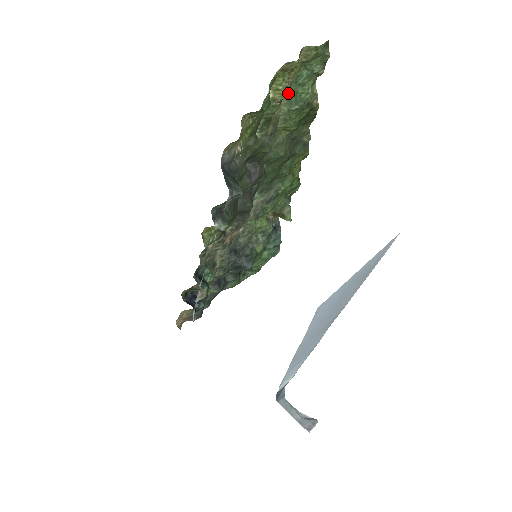
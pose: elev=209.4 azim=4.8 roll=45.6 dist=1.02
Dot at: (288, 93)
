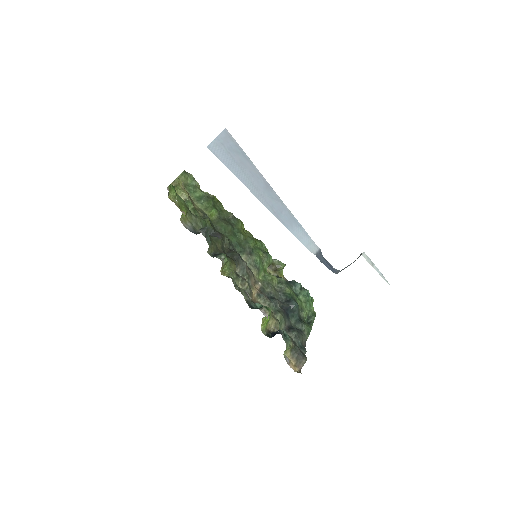
Dot at: (193, 199)
